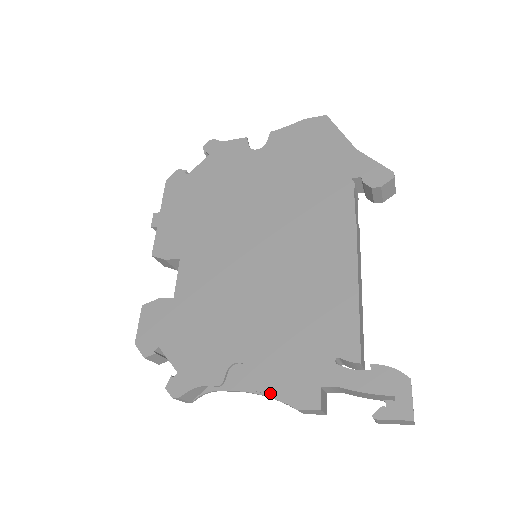
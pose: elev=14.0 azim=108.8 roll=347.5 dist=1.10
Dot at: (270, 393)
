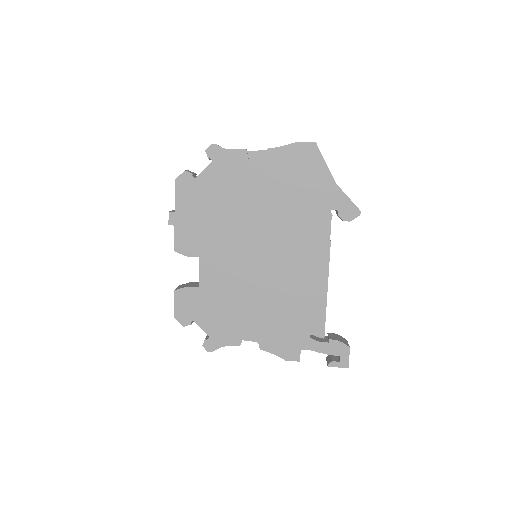
Dot at: (271, 352)
